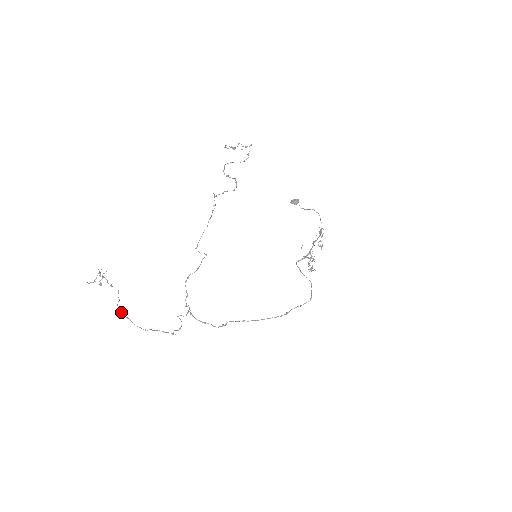
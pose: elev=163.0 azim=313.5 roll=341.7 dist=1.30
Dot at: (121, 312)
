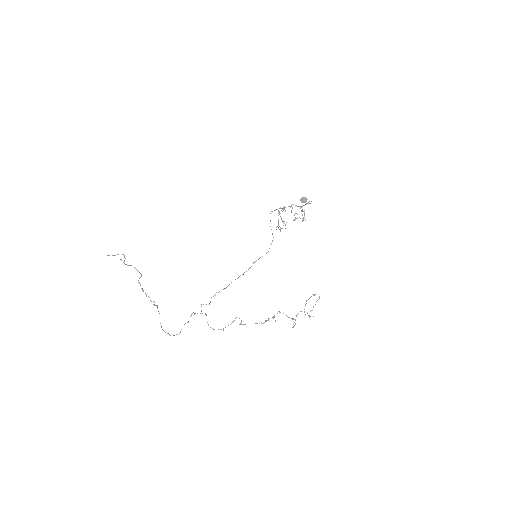
Dot at: (165, 332)
